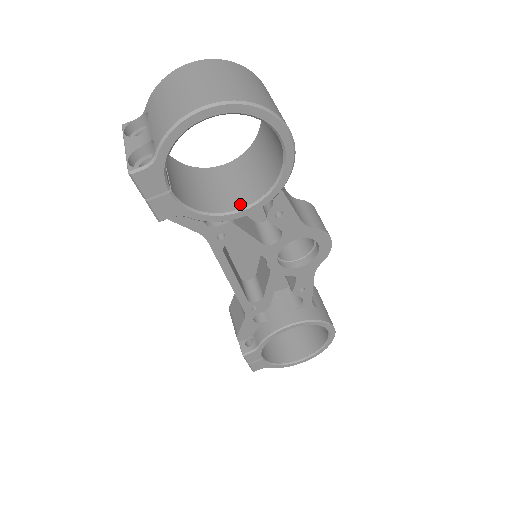
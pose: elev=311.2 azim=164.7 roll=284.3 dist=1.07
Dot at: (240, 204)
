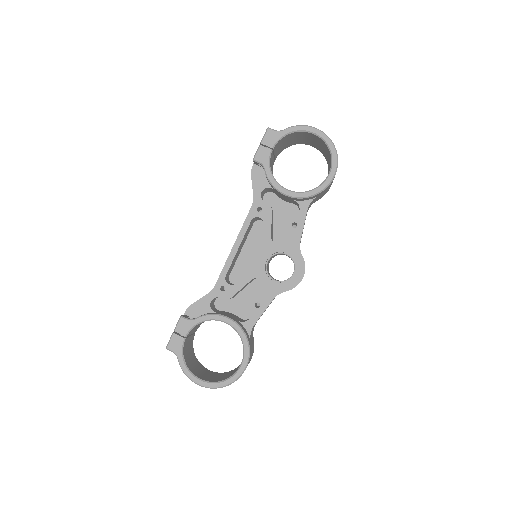
Dot at: (288, 190)
